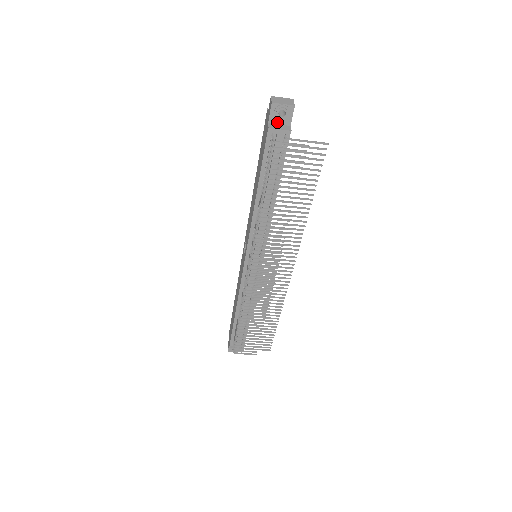
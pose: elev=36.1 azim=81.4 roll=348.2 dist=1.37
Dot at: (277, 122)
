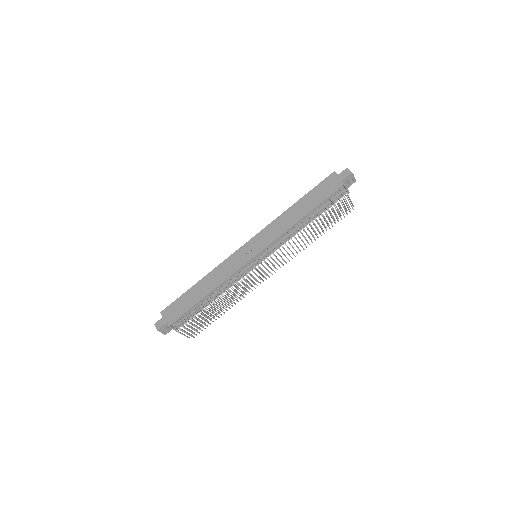
Dot at: (345, 183)
